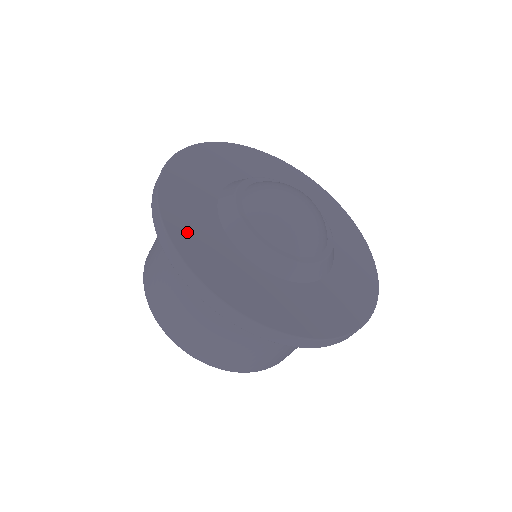
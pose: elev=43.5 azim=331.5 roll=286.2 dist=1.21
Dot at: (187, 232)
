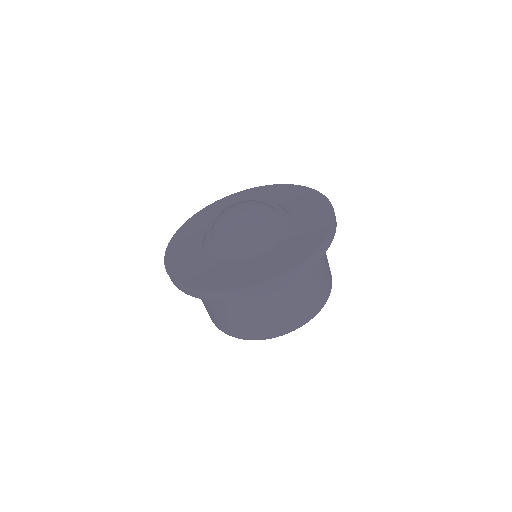
Dot at: (244, 278)
